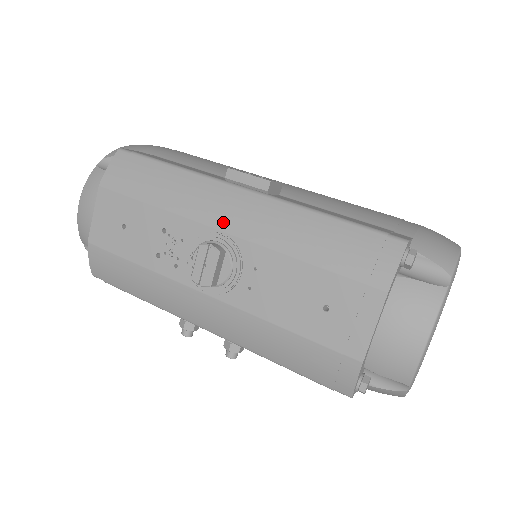
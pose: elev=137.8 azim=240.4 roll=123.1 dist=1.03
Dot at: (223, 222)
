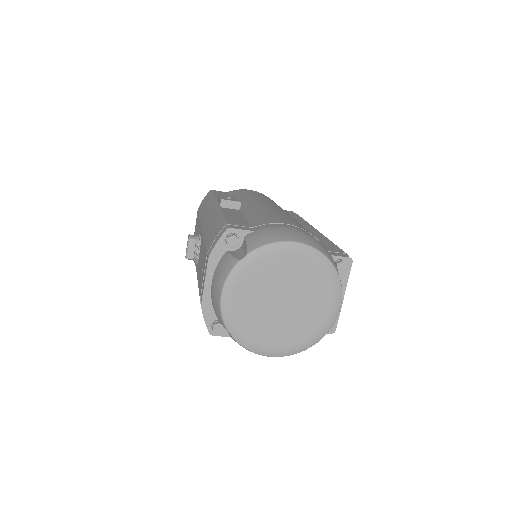
Dot at: (203, 224)
